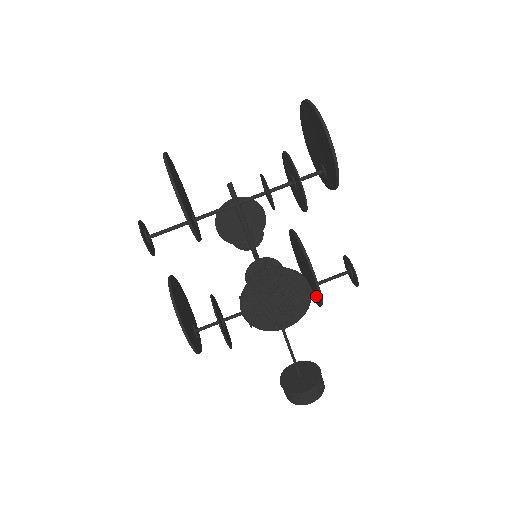
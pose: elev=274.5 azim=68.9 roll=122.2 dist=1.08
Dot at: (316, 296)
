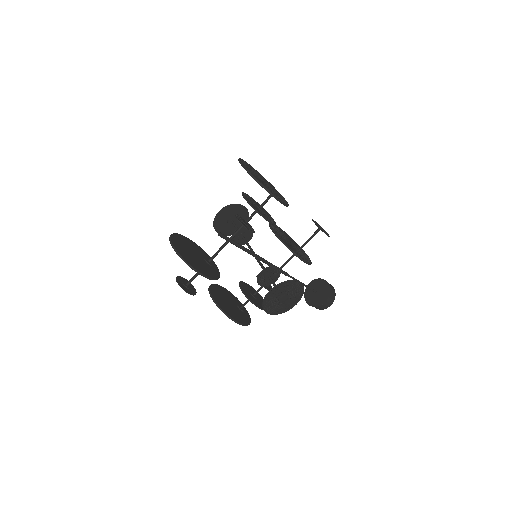
Dot at: occluded
